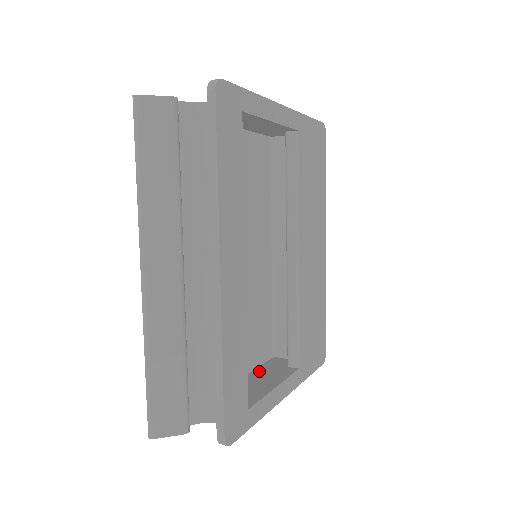
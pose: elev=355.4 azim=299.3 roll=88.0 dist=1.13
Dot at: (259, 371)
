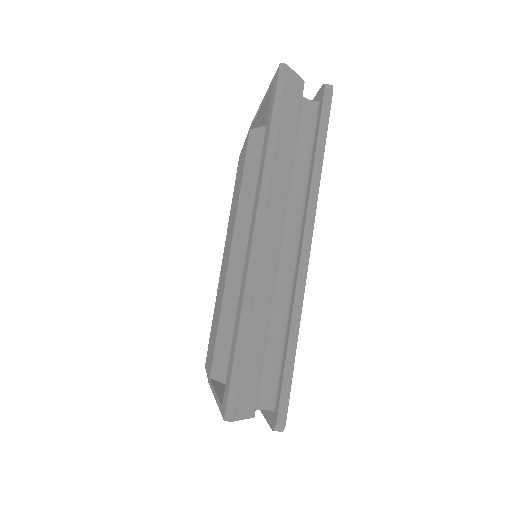
Dot at: occluded
